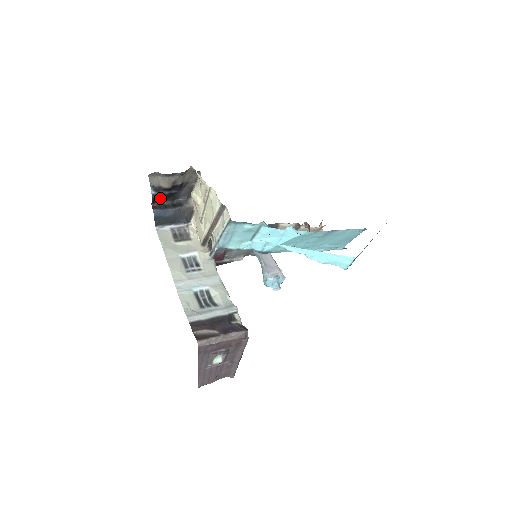
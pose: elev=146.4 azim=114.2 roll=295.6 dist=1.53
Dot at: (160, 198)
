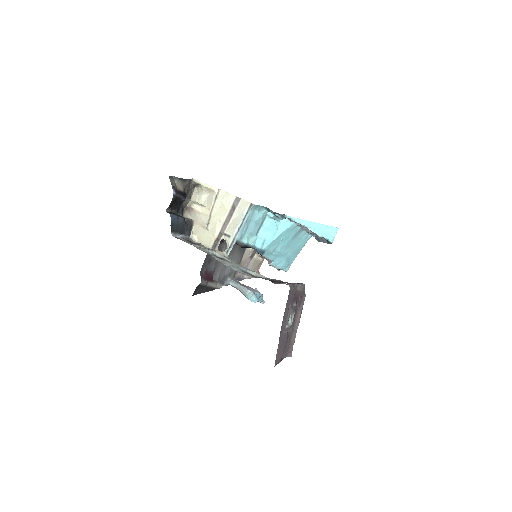
Dot at: (172, 205)
